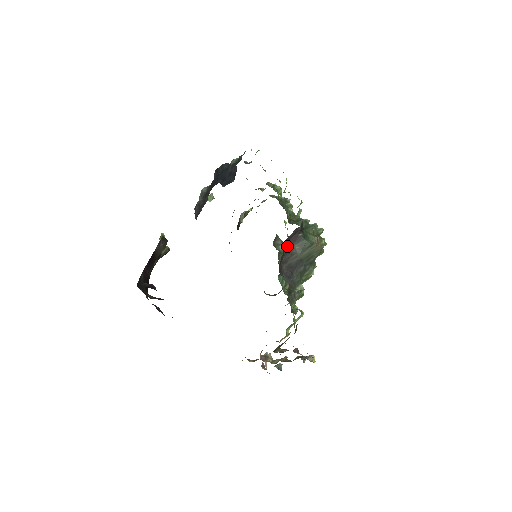
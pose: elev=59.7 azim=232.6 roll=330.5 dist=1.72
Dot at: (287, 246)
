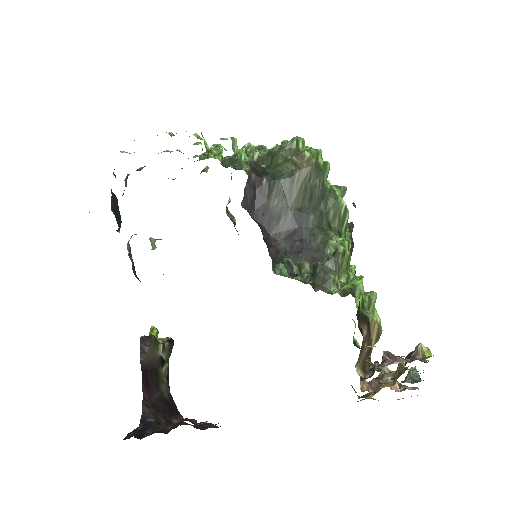
Dot at: (260, 214)
